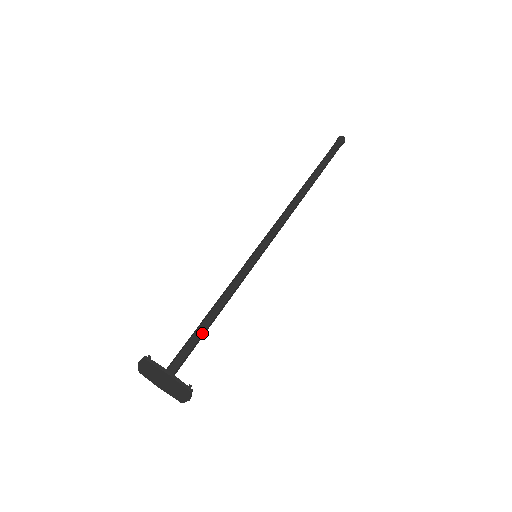
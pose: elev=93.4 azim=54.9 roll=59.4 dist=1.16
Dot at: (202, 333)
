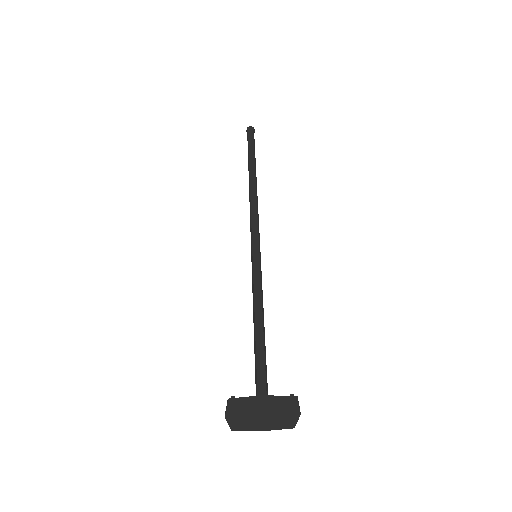
Dot at: (263, 348)
